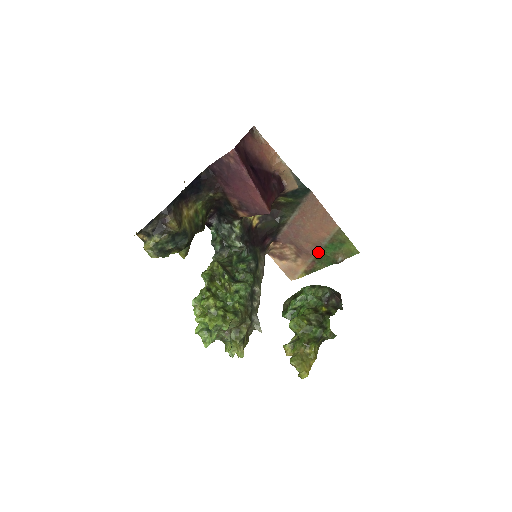
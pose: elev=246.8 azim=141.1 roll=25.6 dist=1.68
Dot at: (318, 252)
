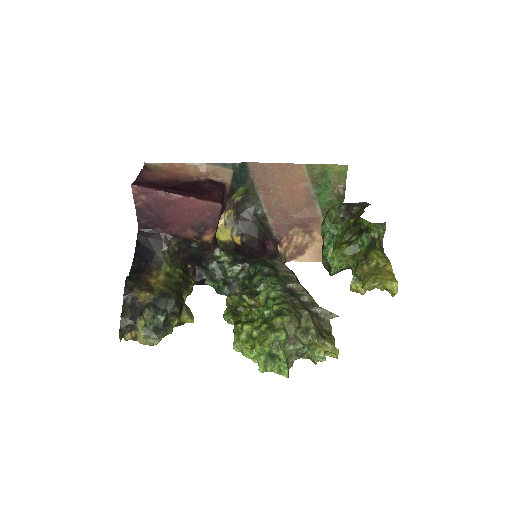
Dot at: (319, 208)
